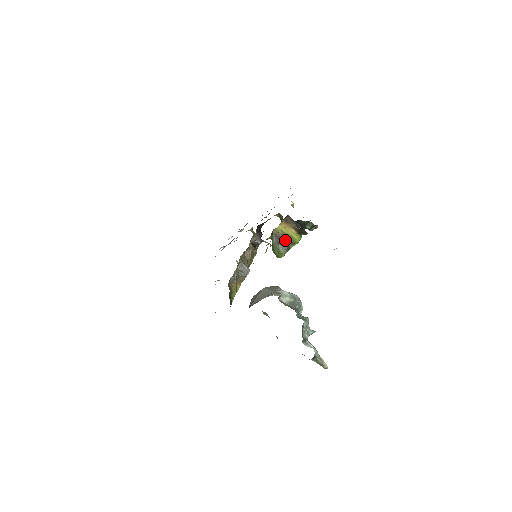
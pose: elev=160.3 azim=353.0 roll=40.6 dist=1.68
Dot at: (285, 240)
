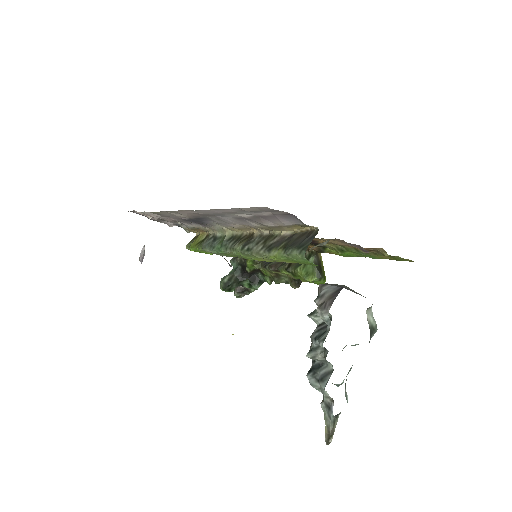
Dot at: (322, 269)
